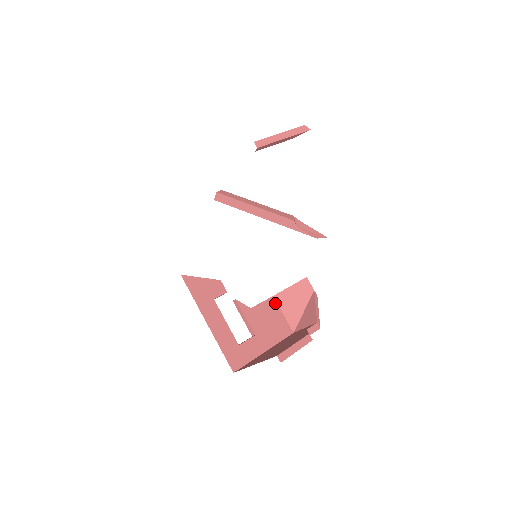
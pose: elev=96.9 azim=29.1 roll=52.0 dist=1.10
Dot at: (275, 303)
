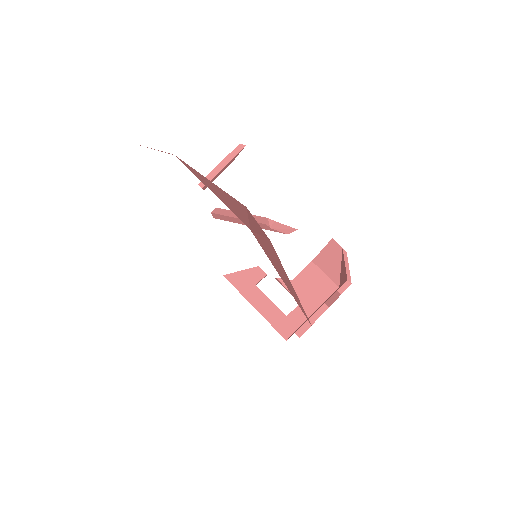
Dot at: (315, 267)
